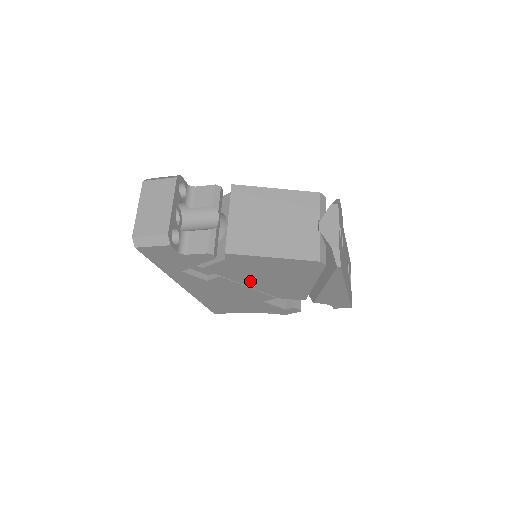
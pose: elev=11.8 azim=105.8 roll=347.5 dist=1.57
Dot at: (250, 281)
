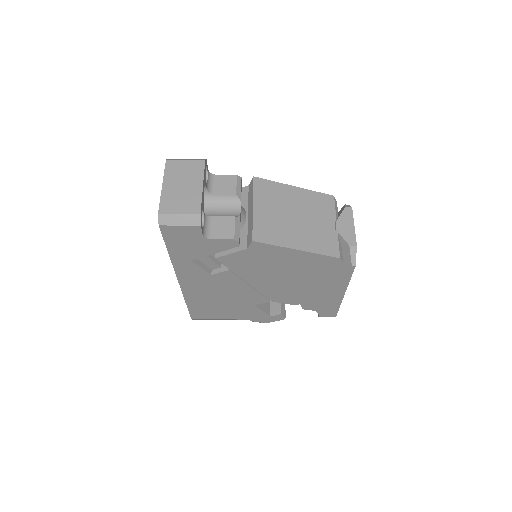
Dot at: (256, 278)
